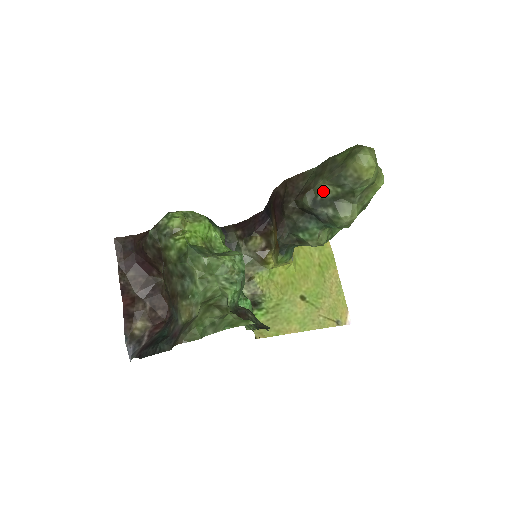
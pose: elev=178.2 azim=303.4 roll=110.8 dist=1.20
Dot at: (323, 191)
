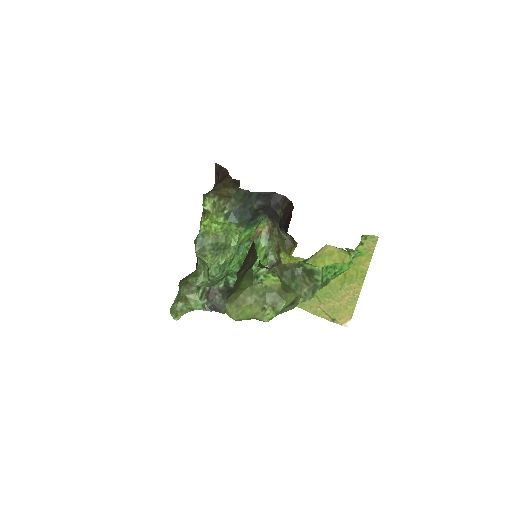
Dot at: occluded
